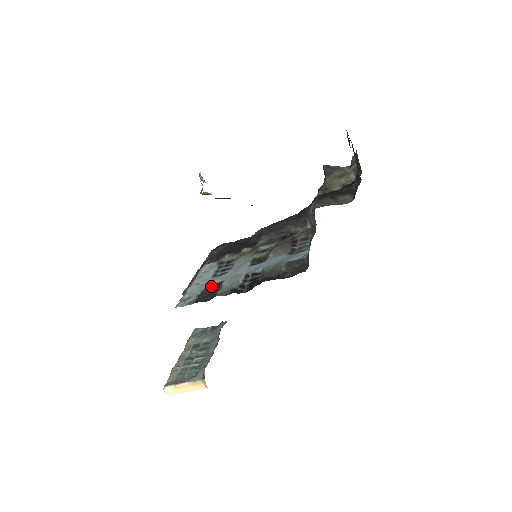
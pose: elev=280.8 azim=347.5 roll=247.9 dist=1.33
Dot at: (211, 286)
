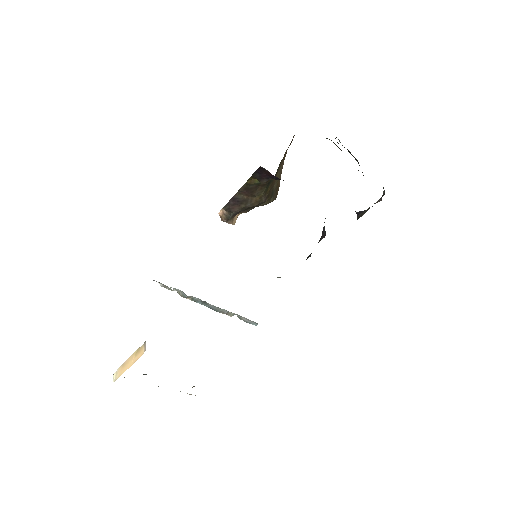
Dot at: occluded
